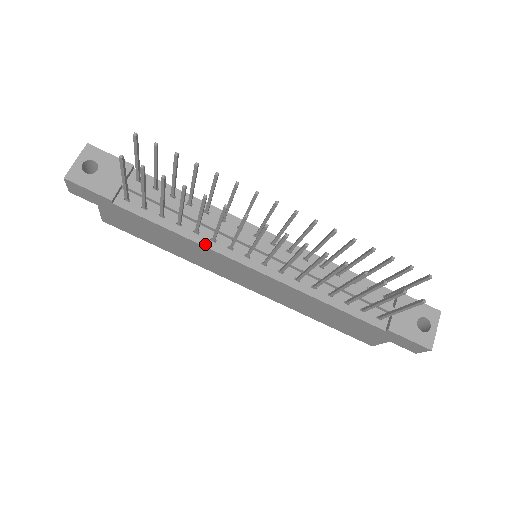
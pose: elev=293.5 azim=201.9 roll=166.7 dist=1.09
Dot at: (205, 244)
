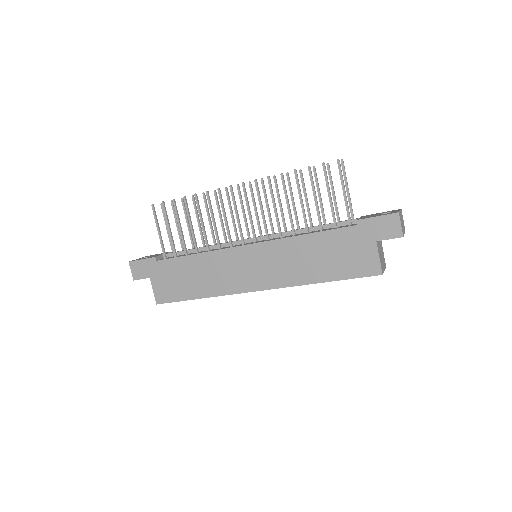
Dot at: (214, 250)
